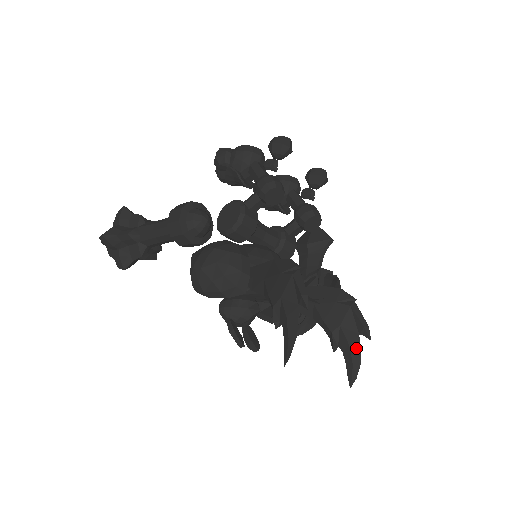
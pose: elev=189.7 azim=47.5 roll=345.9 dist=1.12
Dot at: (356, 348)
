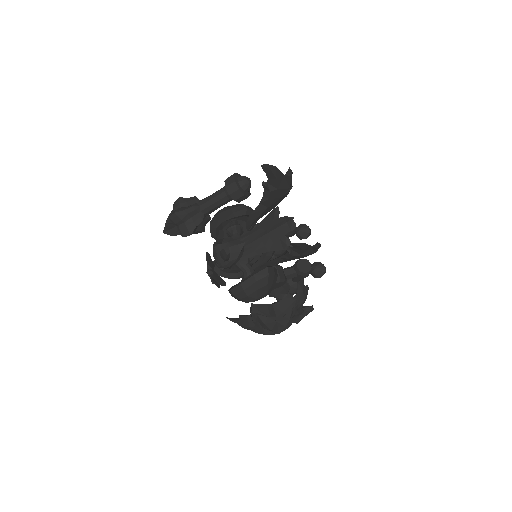
Dot at: occluded
